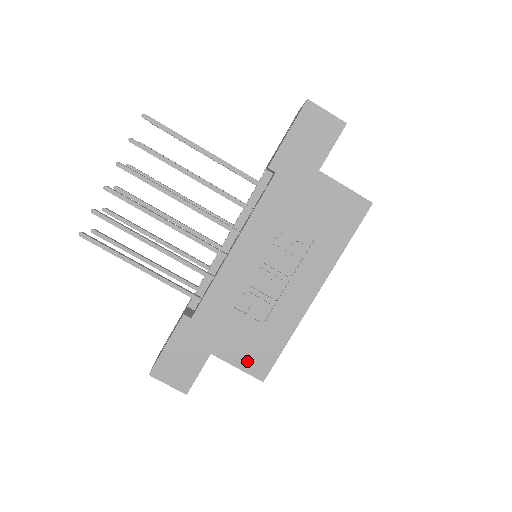
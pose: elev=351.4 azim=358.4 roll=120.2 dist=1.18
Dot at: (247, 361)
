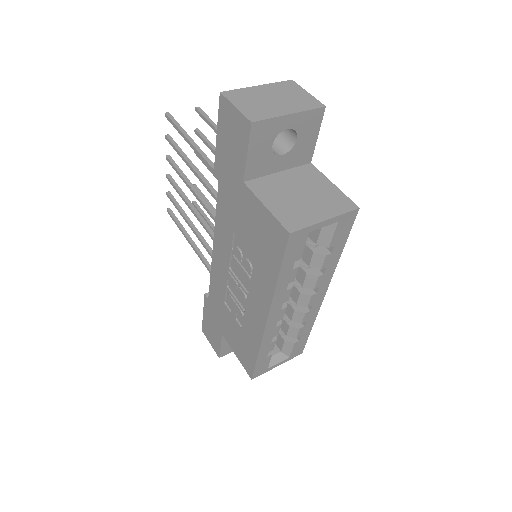
Dot at: (240, 354)
